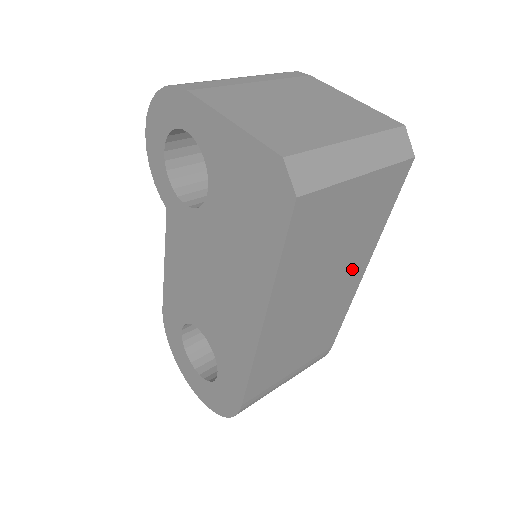
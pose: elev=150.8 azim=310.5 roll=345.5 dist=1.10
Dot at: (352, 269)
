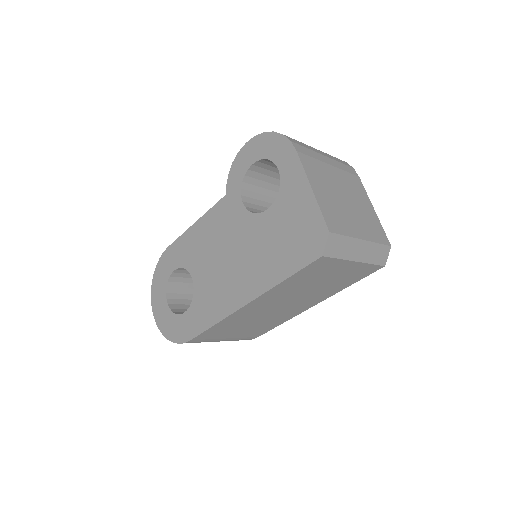
Dot at: (309, 301)
